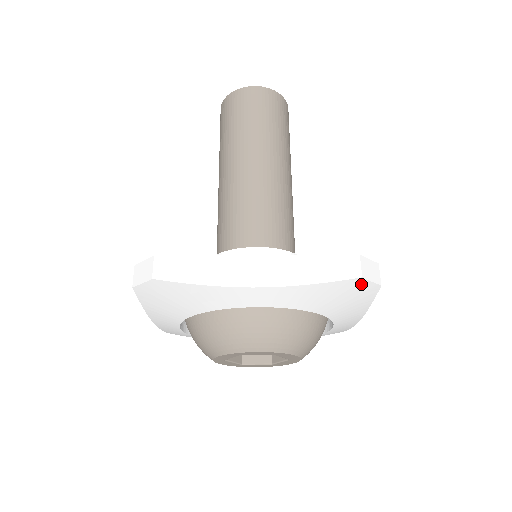
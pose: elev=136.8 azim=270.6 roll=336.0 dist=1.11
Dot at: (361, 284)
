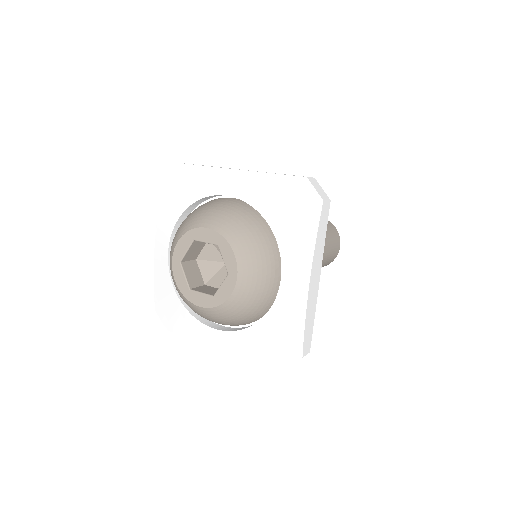
Dot at: (306, 189)
